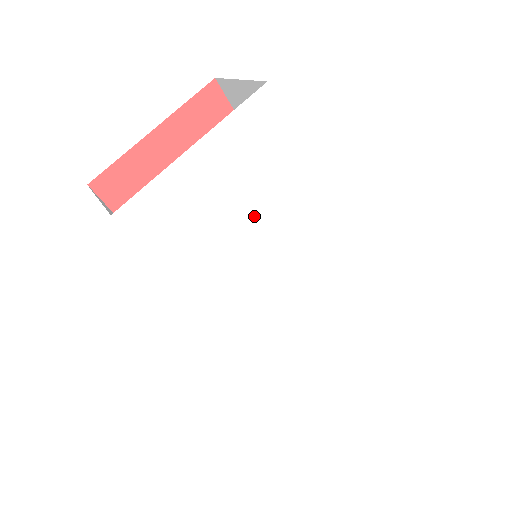
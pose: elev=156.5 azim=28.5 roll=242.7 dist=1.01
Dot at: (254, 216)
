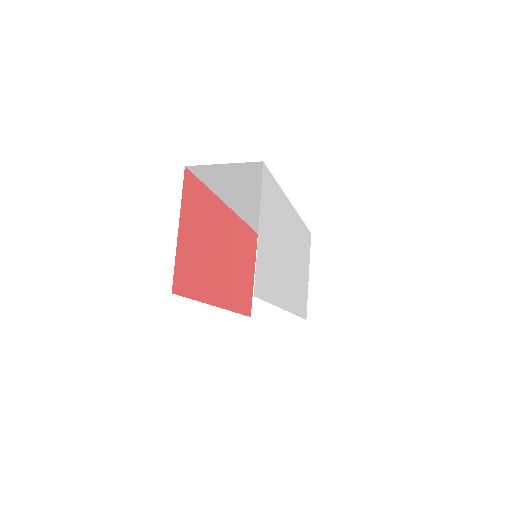
Dot at: (277, 237)
